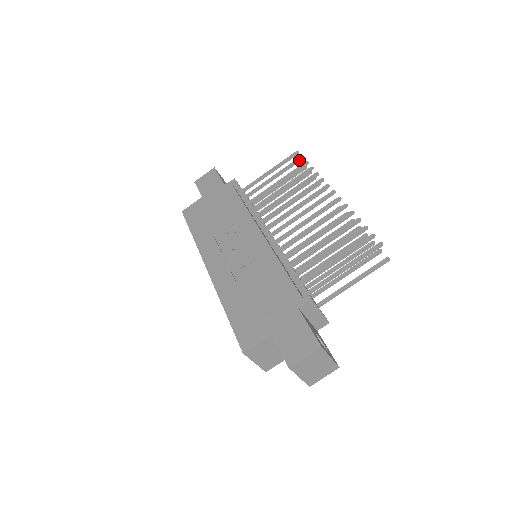
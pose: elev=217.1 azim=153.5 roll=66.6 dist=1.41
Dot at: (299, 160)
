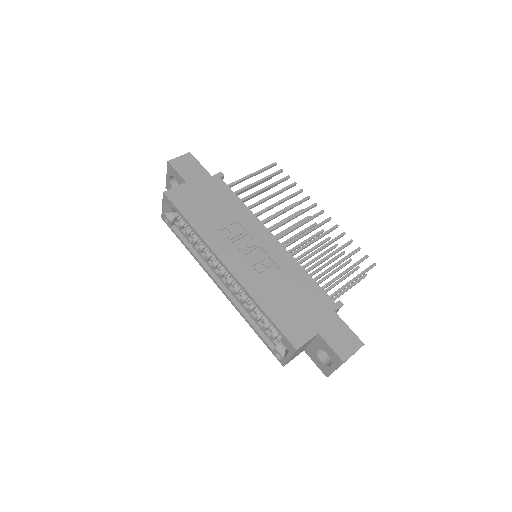
Dot at: (280, 172)
